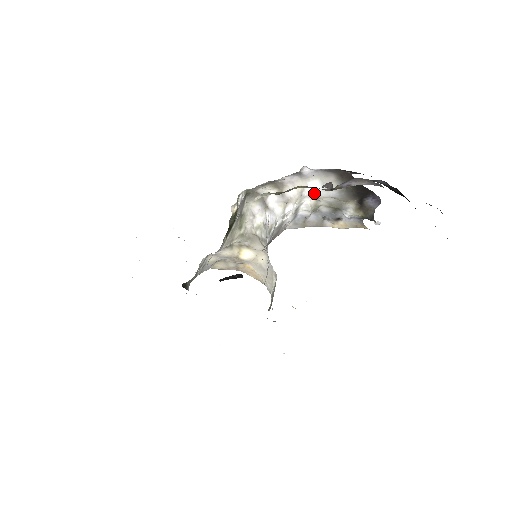
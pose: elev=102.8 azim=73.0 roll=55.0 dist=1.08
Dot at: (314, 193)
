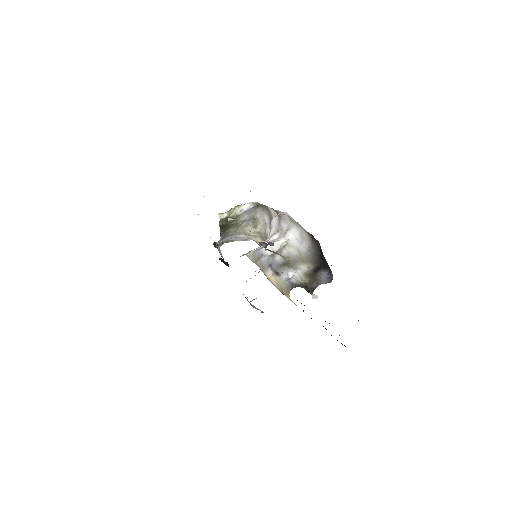
Dot at: (292, 238)
